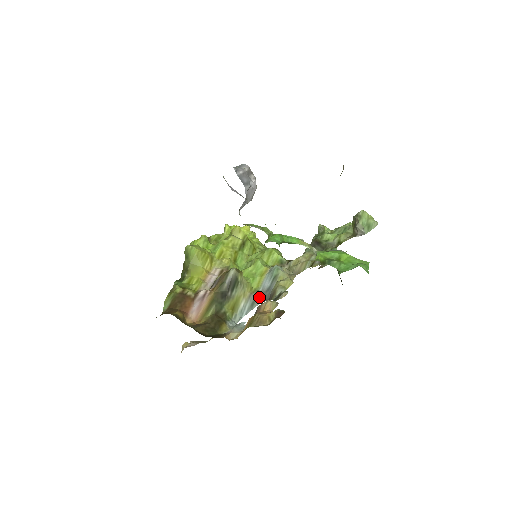
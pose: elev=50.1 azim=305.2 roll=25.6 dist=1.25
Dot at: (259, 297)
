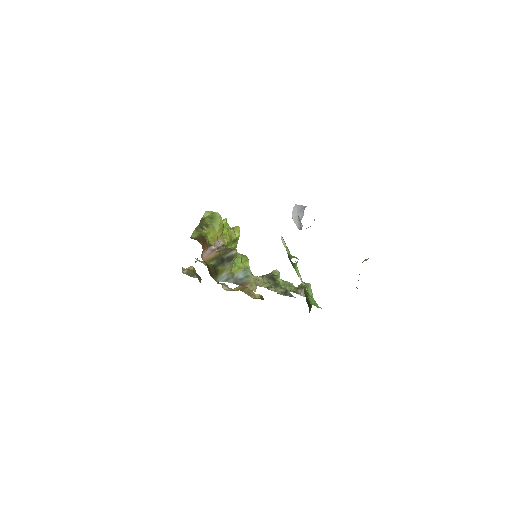
Dot at: (233, 279)
